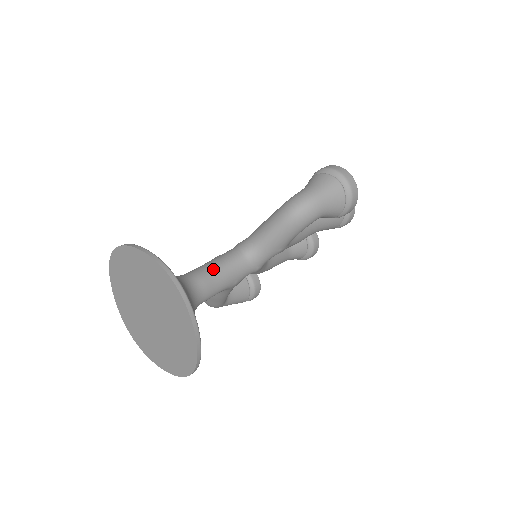
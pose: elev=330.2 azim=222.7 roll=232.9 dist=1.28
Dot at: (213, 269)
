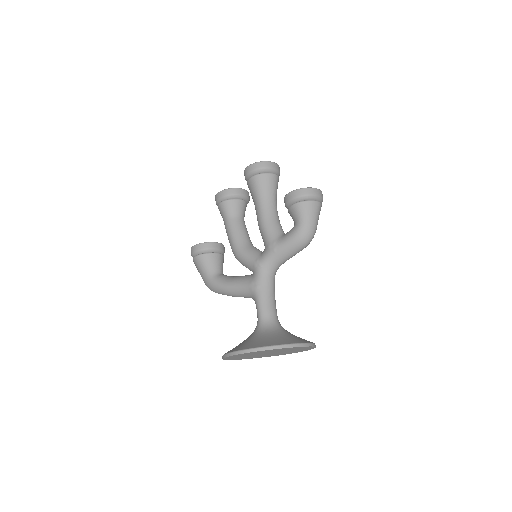
Dot at: (272, 300)
